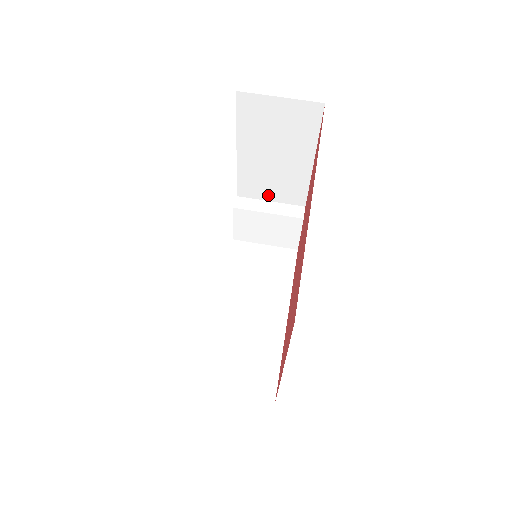
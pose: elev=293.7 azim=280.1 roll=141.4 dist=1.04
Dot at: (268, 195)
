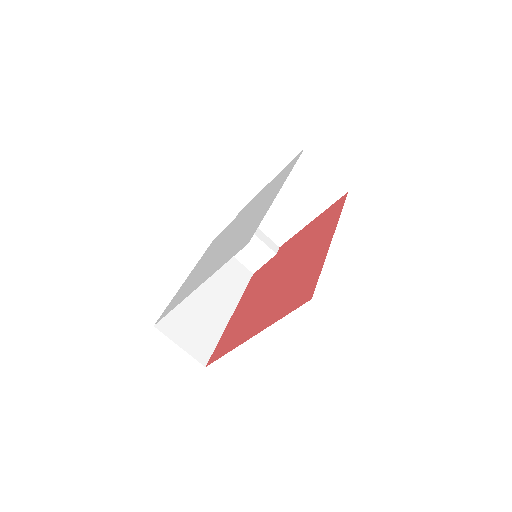
Dot at: (262, 224)
